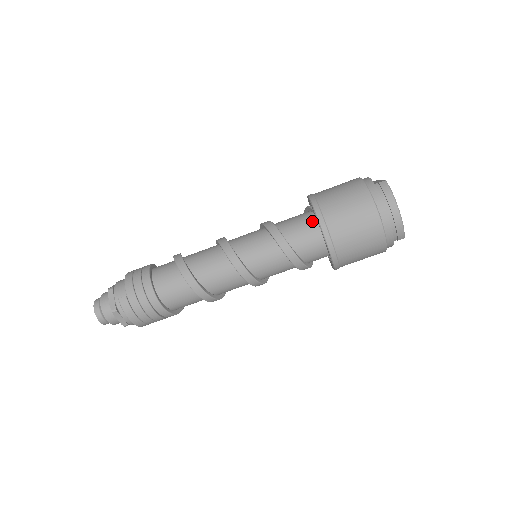
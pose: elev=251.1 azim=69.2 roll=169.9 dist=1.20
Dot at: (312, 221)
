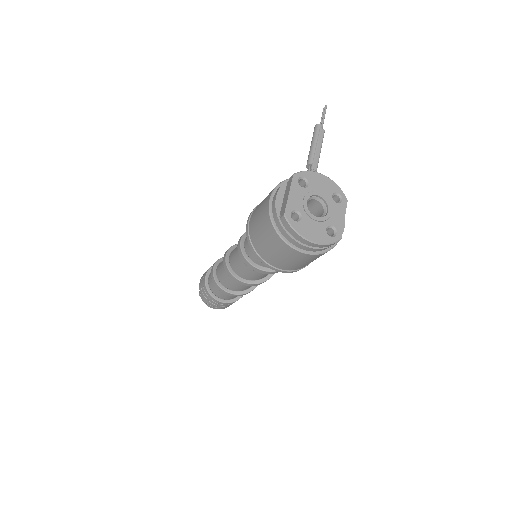
Dot at: occluded
